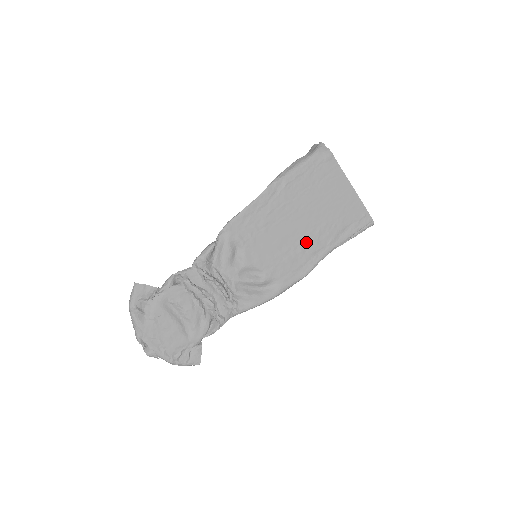
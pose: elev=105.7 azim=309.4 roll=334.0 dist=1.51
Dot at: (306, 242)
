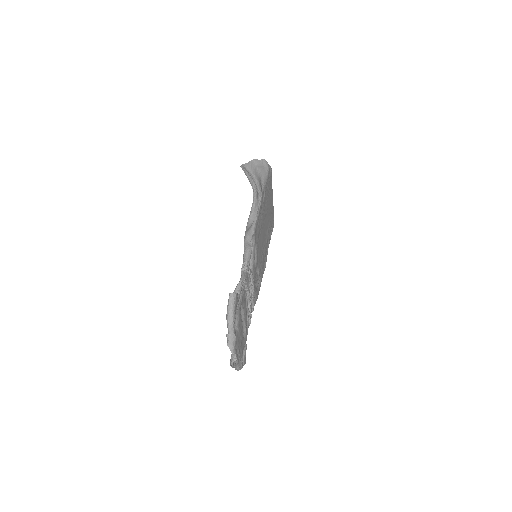
Dot at: (266, 242)
